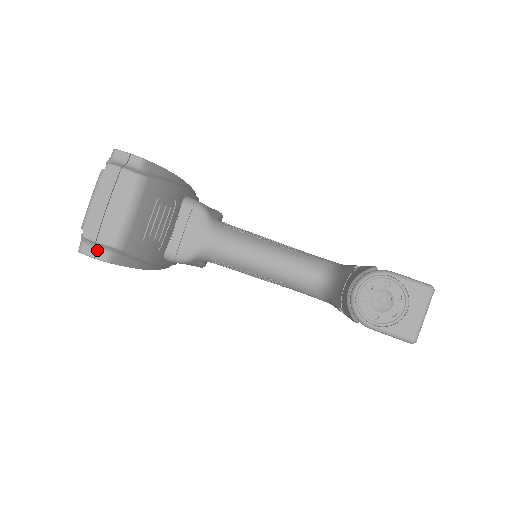
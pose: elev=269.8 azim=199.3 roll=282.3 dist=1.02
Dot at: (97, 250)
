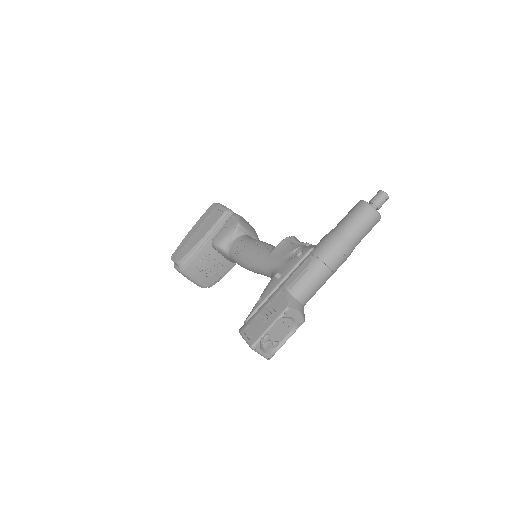
Dot at: occluded
